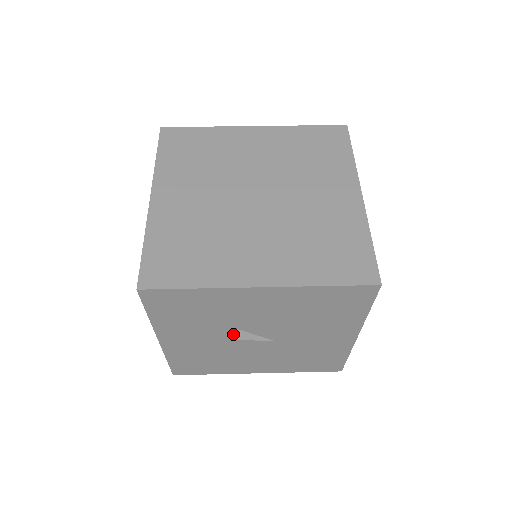
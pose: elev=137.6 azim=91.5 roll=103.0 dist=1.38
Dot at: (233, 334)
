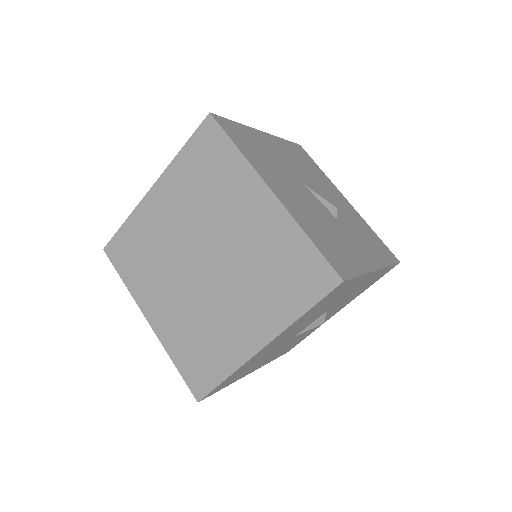
Dot at: occluded
